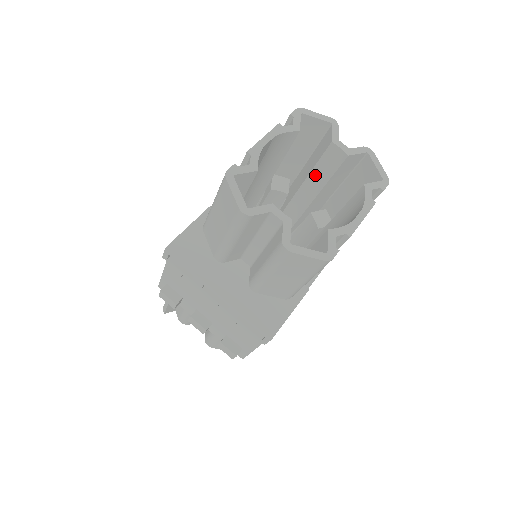
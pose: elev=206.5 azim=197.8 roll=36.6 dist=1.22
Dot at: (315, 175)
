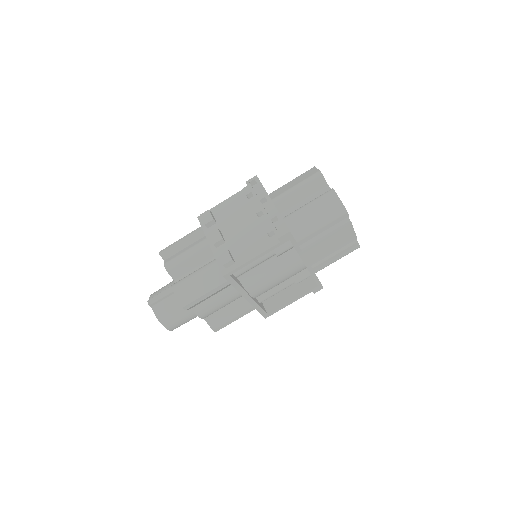
Dot at: occluded
